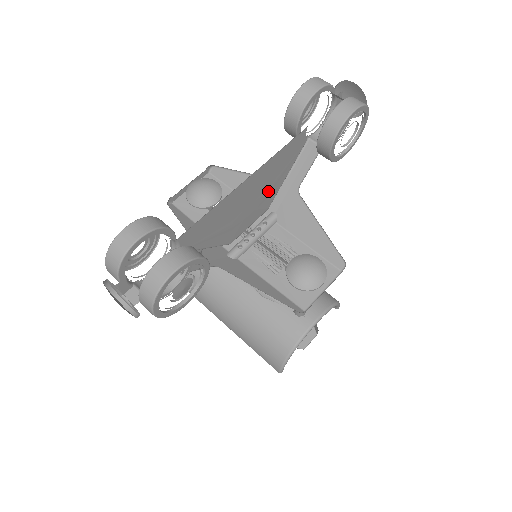
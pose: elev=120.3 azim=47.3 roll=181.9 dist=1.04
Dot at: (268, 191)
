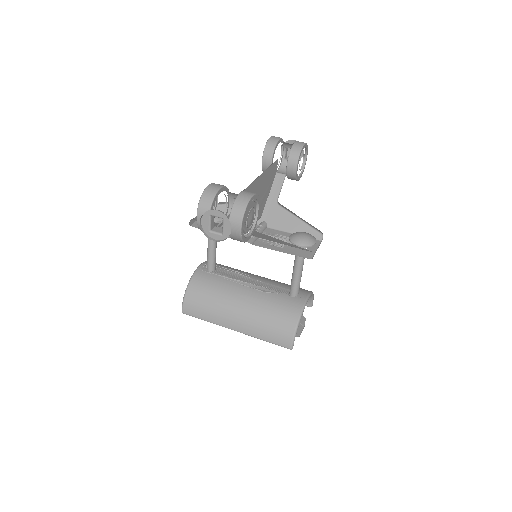
Dot at: (263, 198)
